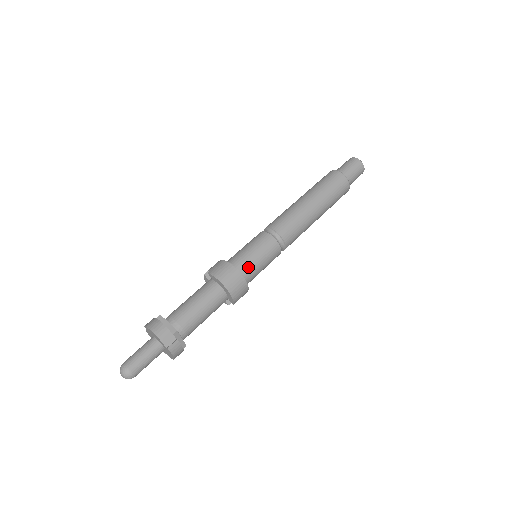
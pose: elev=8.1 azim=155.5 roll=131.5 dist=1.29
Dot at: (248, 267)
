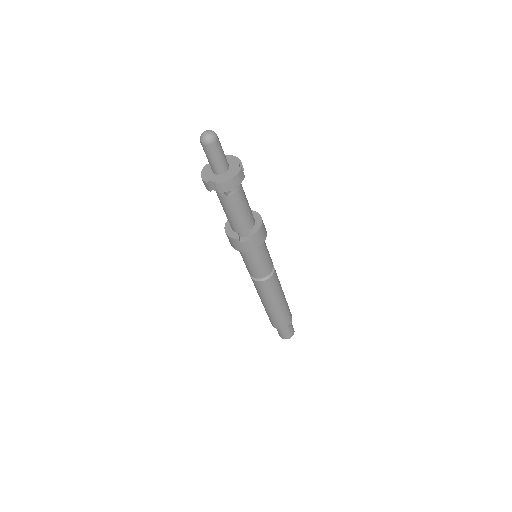
Dot at: (264, 241)
